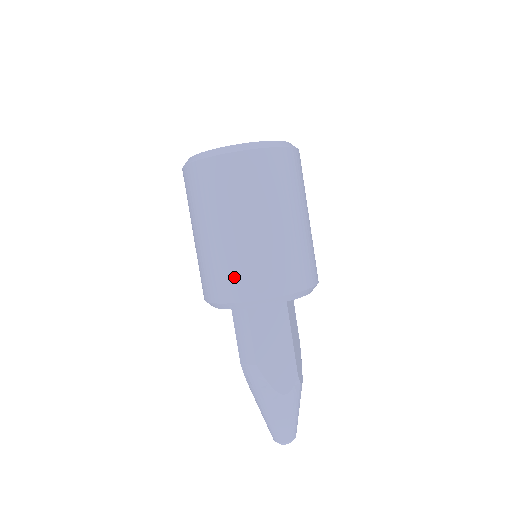
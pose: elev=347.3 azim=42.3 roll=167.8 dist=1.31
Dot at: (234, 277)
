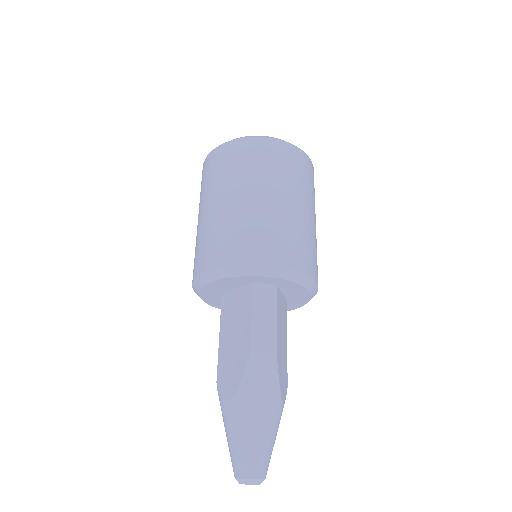
Dot at: (295, 245)
